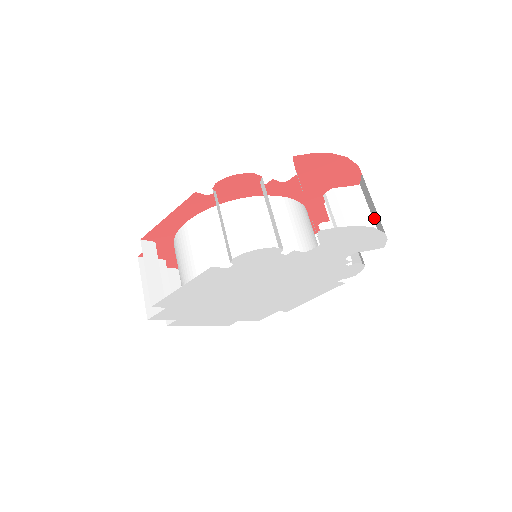
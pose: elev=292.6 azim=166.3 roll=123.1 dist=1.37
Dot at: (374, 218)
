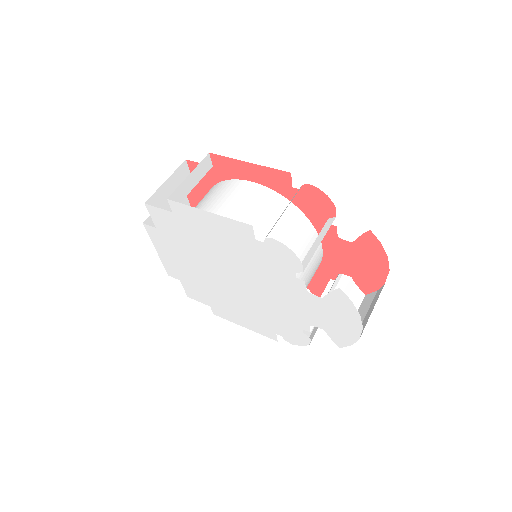
Dot at: occluded
